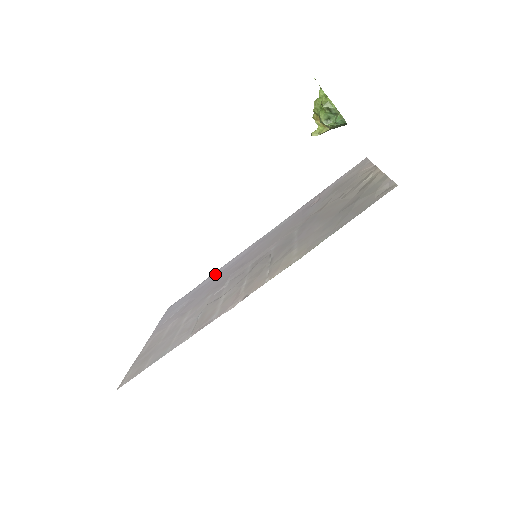
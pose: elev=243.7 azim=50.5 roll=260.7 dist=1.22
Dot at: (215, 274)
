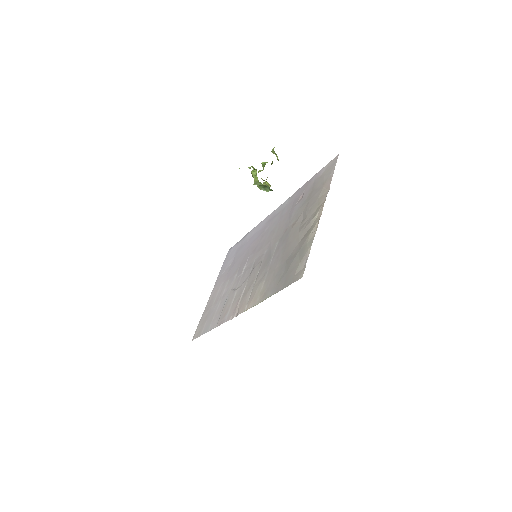
Dot at: (249, 236)
